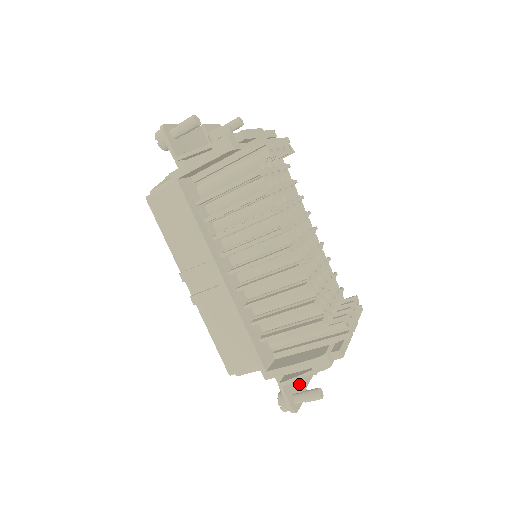
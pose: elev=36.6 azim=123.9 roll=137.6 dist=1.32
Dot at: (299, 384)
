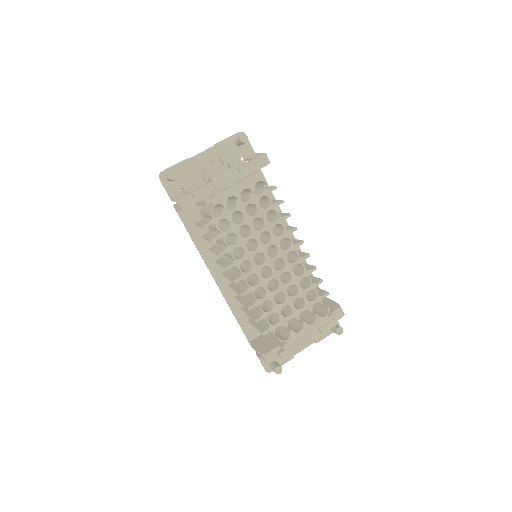
Dot at: occluded
